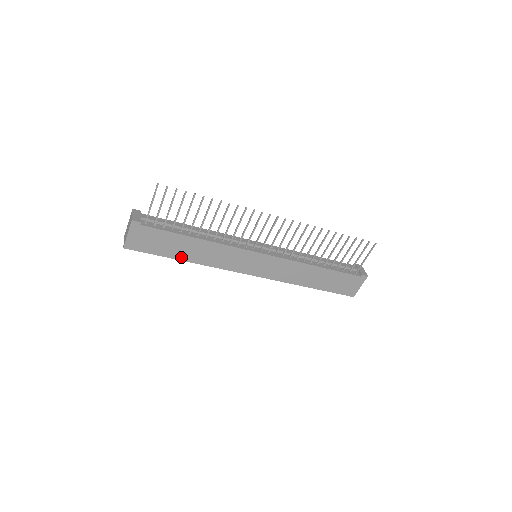
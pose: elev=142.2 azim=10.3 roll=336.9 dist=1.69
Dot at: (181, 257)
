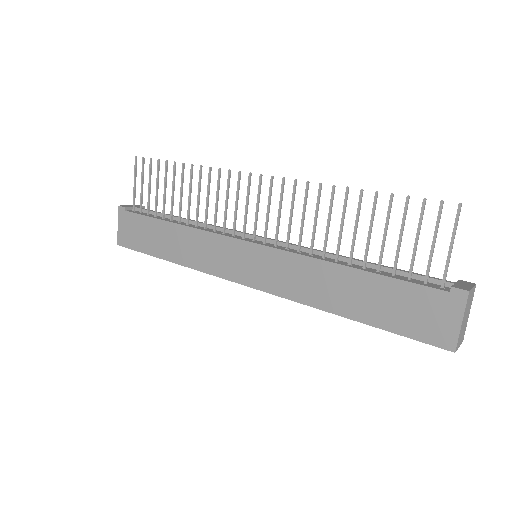
Dot at: (165, 255)
